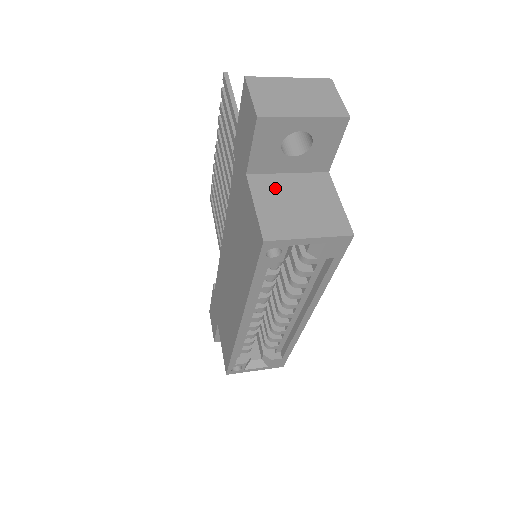
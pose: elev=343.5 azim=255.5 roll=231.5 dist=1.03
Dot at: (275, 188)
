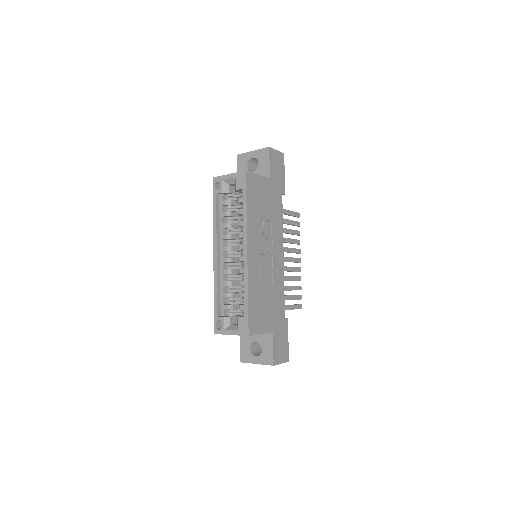
Dot at: occluded
